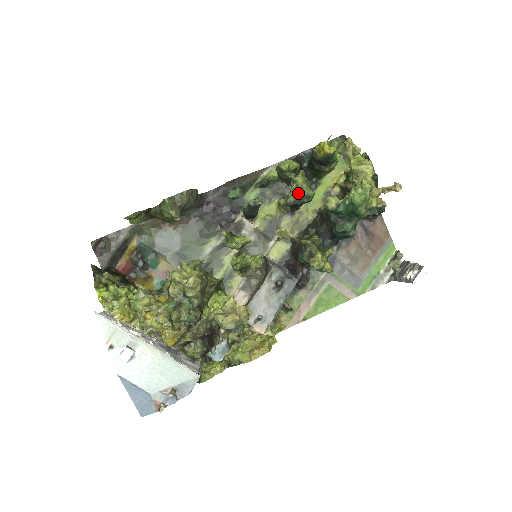
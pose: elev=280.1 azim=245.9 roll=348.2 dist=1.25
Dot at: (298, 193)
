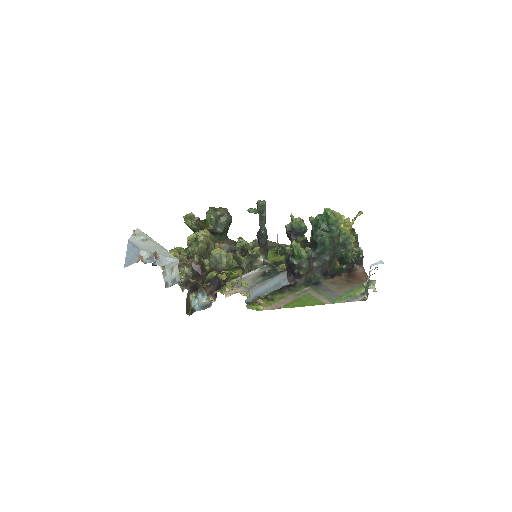
Dot at: (293, 216)
